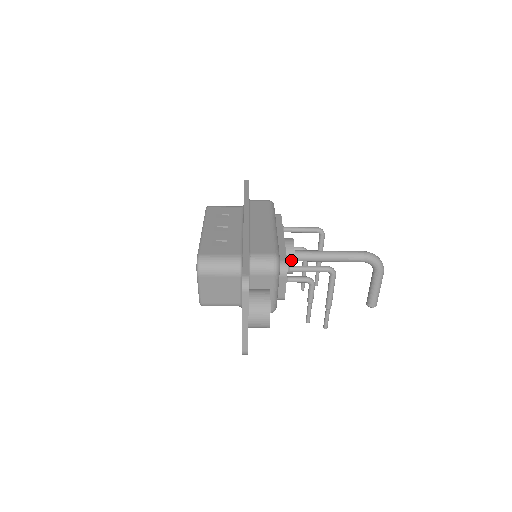
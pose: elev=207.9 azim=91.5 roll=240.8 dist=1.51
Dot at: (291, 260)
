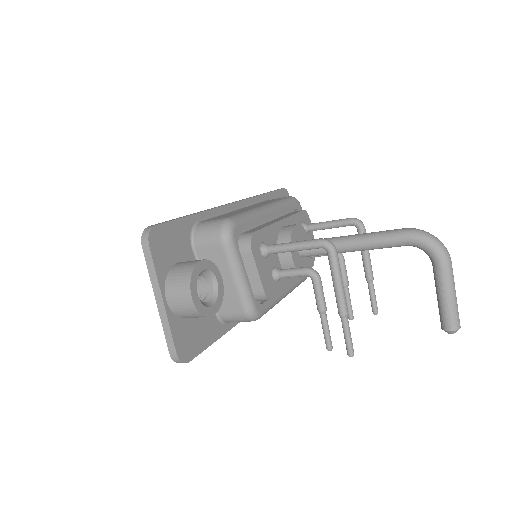
Dot at: occluded
